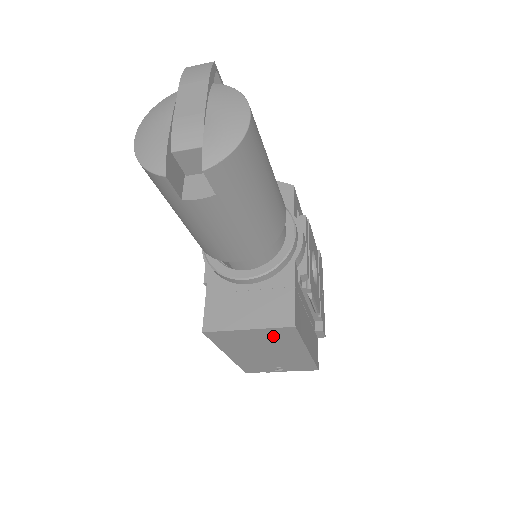
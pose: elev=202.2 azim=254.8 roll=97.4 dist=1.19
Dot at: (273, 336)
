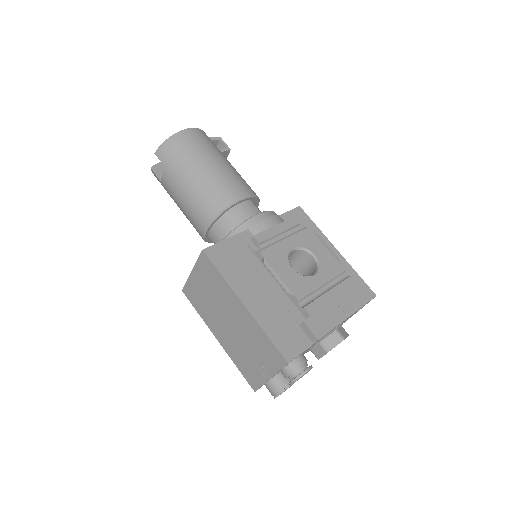
Dot at: (208, 278)
